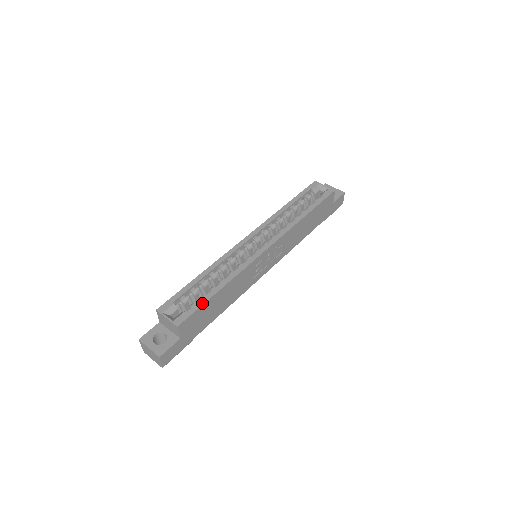
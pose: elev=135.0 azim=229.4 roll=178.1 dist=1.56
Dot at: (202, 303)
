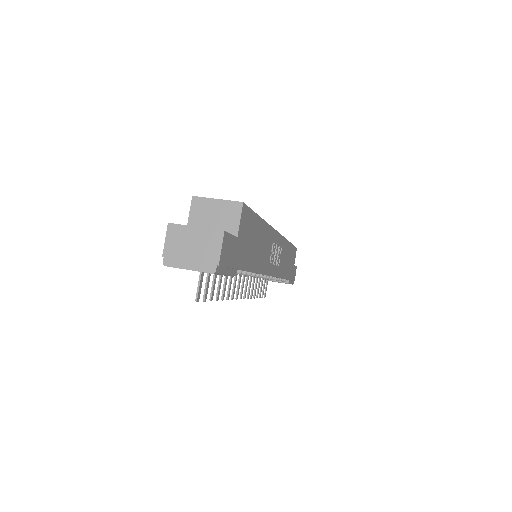
Dot at: occluded
